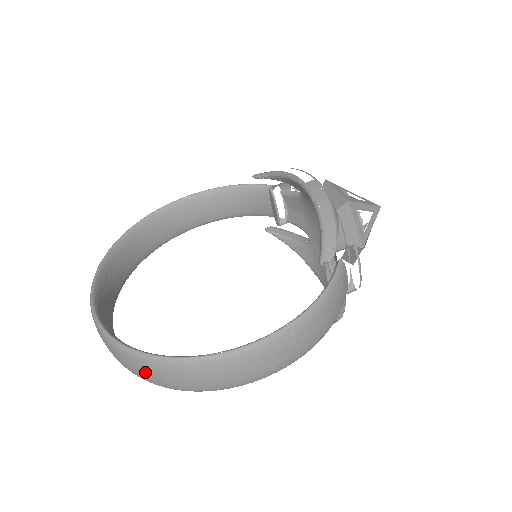
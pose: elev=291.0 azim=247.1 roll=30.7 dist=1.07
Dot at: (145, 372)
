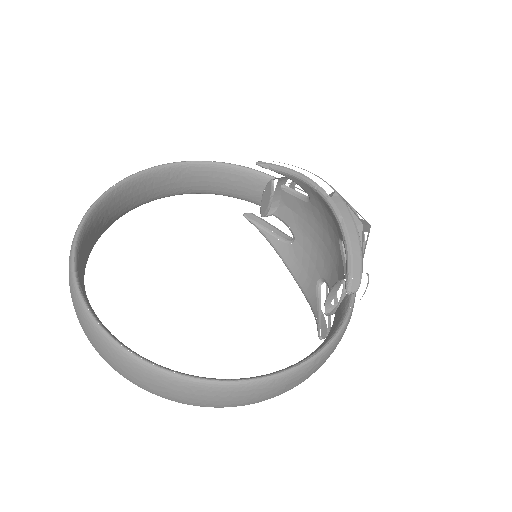
Dot at: (154, 385)
